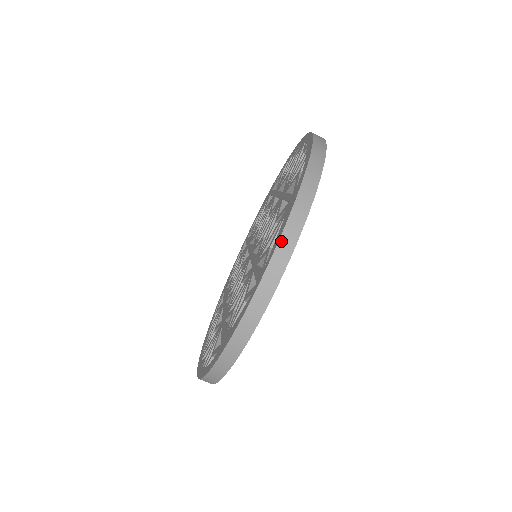
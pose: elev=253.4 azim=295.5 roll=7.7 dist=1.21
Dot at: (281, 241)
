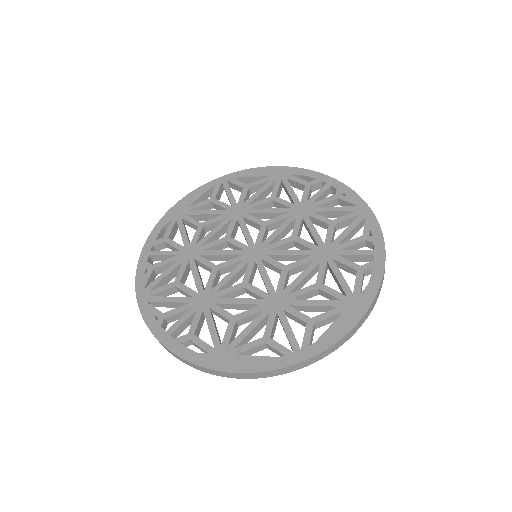
Dot at: (336, 344)
